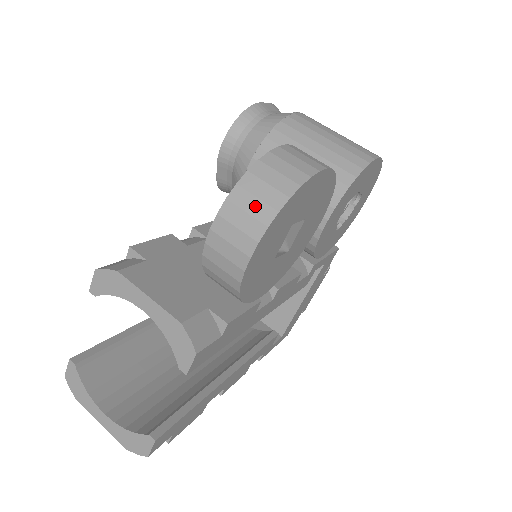
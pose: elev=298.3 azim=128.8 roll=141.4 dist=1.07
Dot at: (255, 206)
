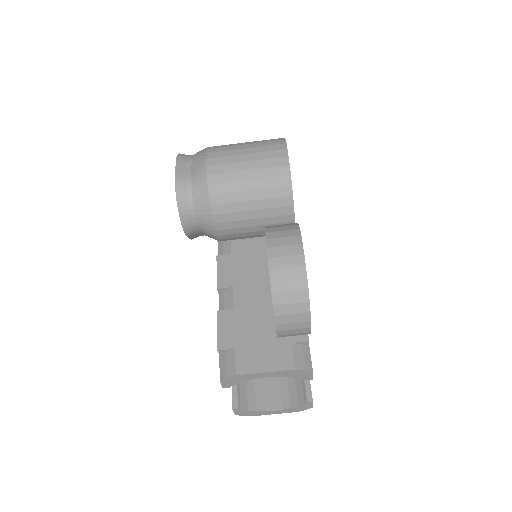
Dot at: (294, 308)
